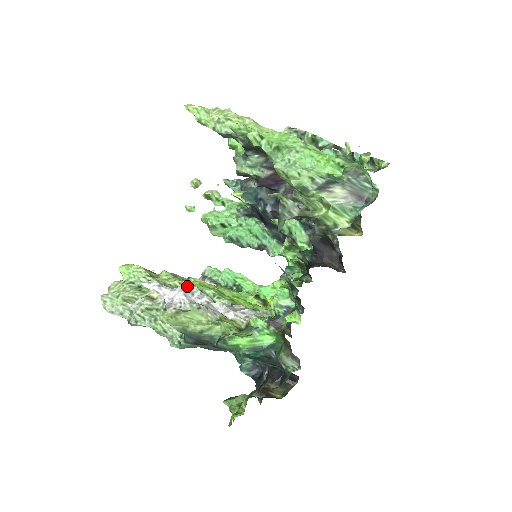
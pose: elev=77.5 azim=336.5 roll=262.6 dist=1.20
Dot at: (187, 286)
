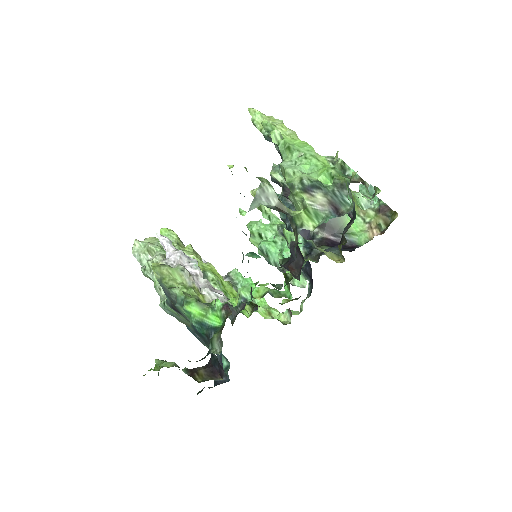
Dot at: (198, 263)
